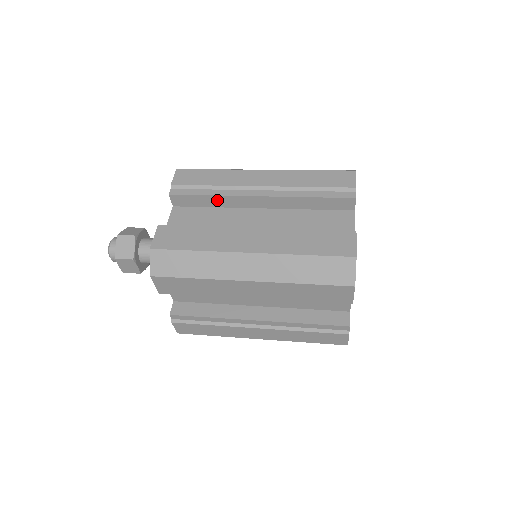
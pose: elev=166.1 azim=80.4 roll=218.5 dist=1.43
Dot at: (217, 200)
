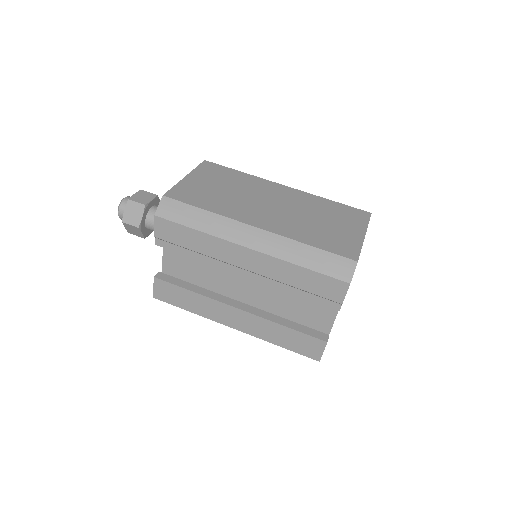
Dot at: occluded
